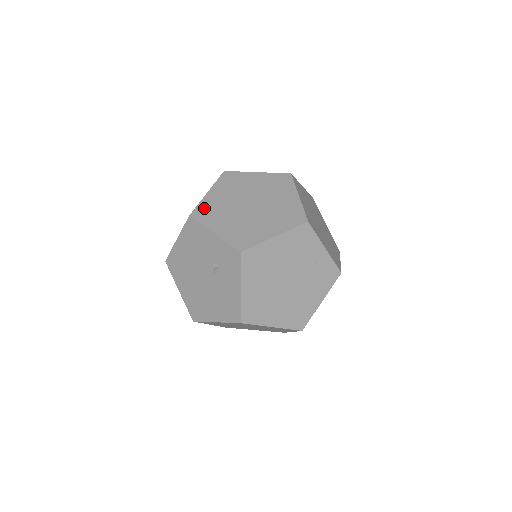
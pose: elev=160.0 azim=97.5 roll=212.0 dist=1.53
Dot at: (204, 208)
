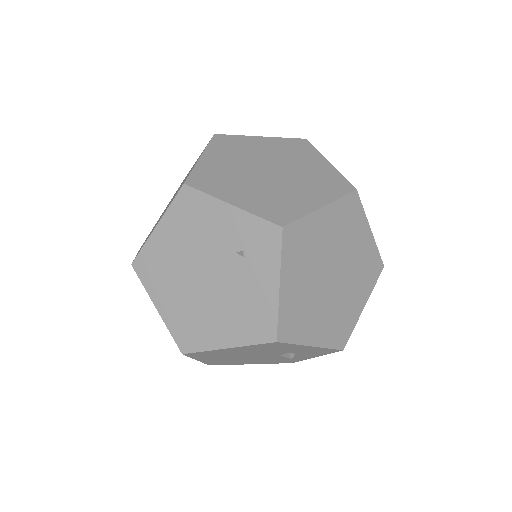
Dot at: (288, 318)
